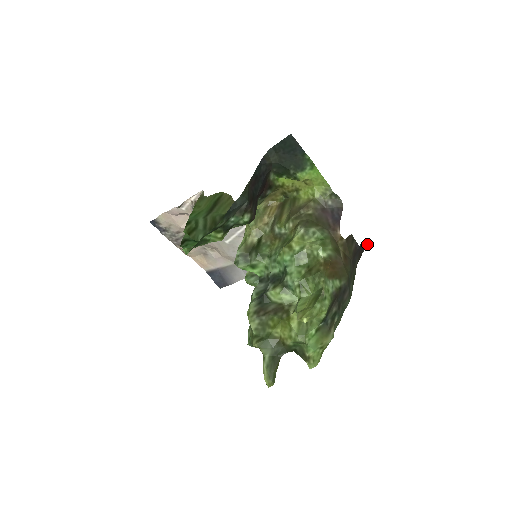
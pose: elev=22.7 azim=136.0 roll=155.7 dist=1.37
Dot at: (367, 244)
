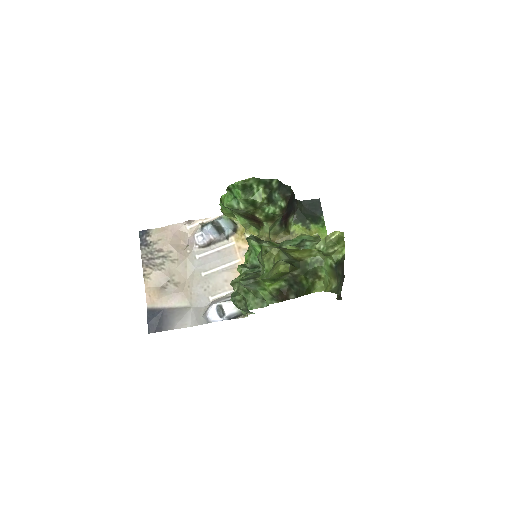
Dot at: (341, 299)
